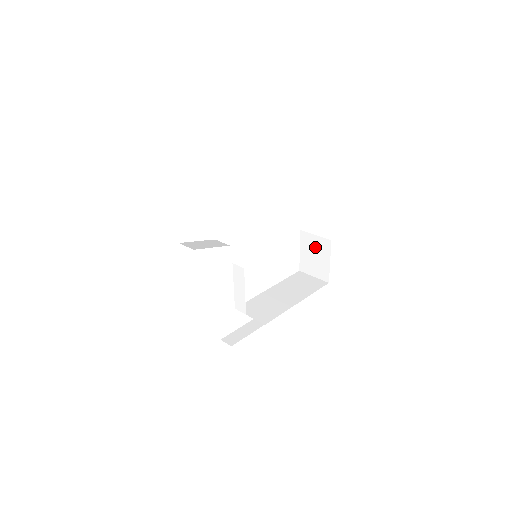
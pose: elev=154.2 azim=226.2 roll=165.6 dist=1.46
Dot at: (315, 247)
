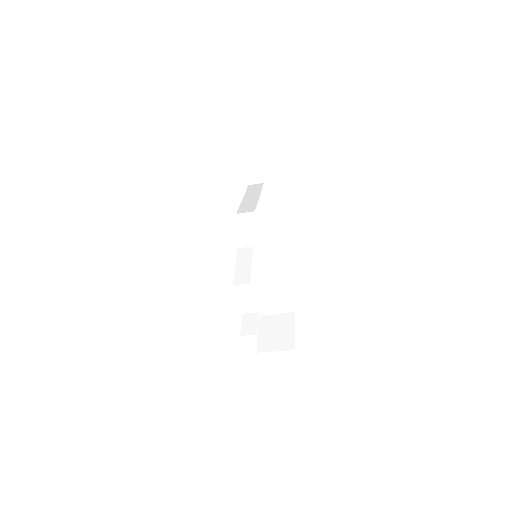
Dot at: (277, 324)
